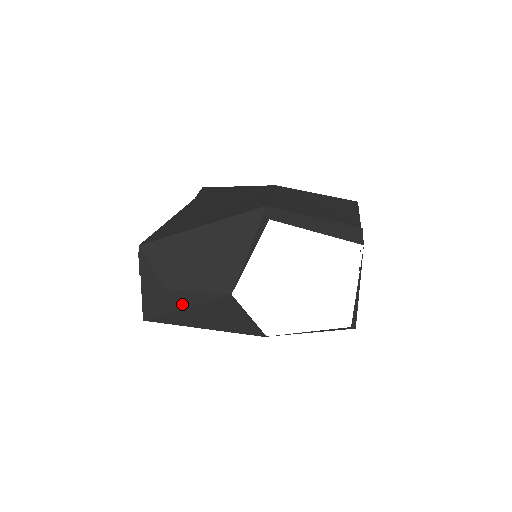
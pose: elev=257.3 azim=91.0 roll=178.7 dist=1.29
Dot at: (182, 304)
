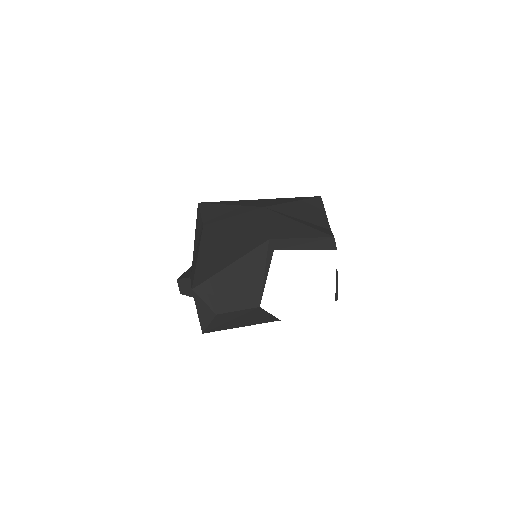
Dot at: (228, 319)
